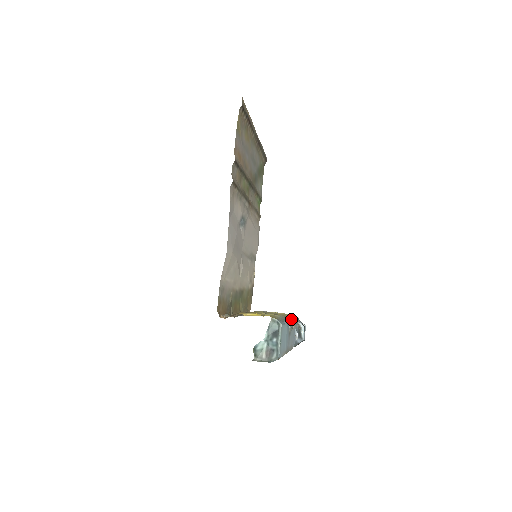
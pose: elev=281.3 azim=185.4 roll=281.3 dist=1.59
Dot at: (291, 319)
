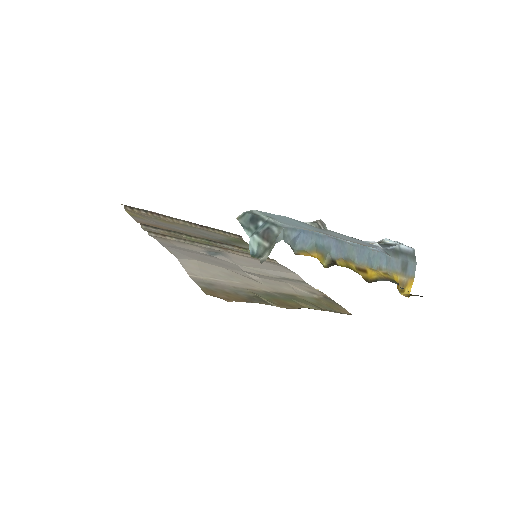
Dot at: occluded
